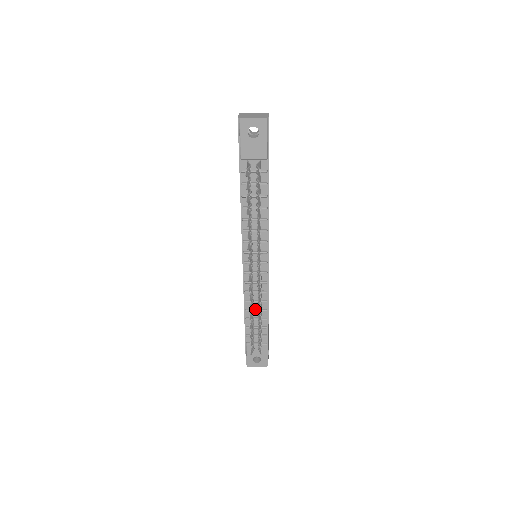
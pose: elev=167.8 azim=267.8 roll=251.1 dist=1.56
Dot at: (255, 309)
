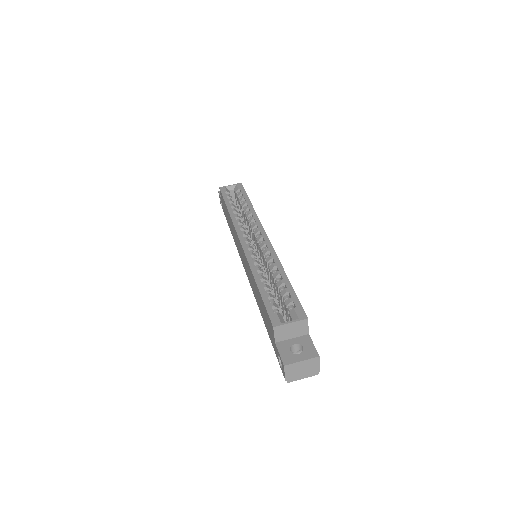
Dot at: occluded
